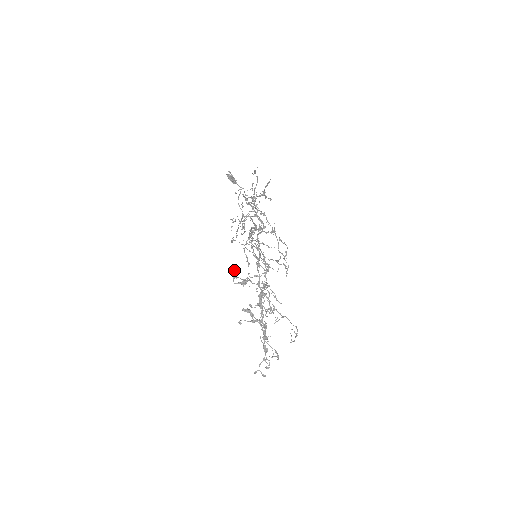
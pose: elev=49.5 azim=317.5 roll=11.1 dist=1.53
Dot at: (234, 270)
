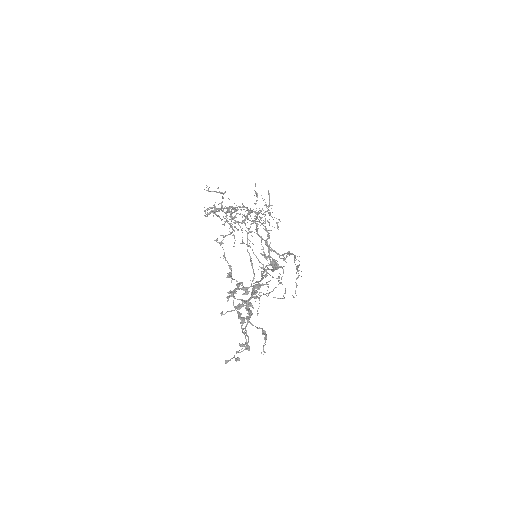
Dot at: (236, 284)
